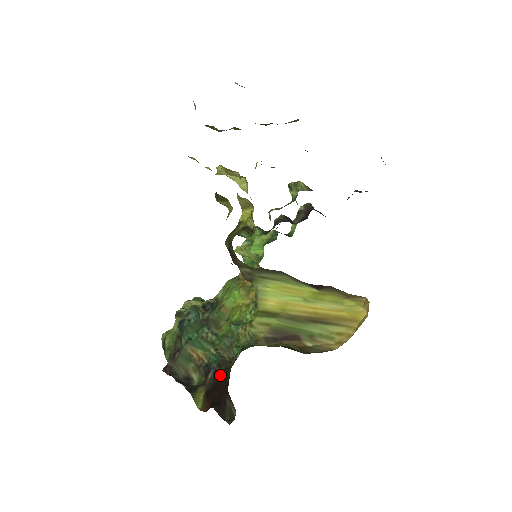
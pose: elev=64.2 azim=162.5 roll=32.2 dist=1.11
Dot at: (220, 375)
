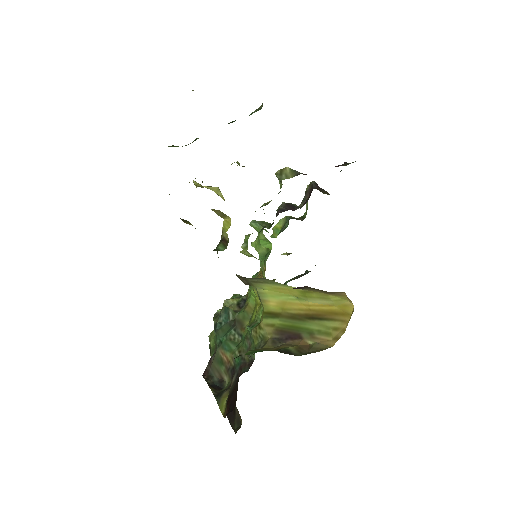
Dot at: (237, 380)
